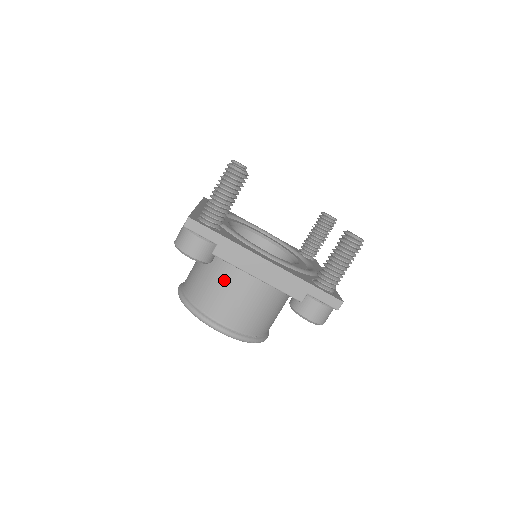
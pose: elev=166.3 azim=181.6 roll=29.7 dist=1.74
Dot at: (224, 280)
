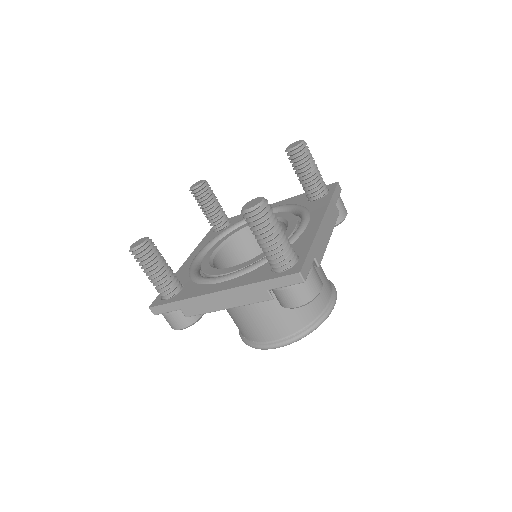
Dot at: (233, 311)
